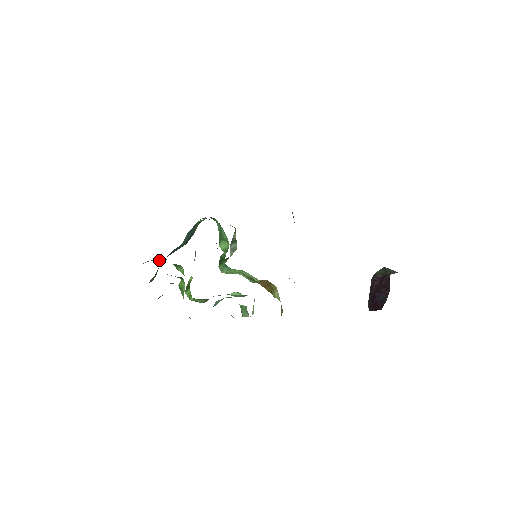
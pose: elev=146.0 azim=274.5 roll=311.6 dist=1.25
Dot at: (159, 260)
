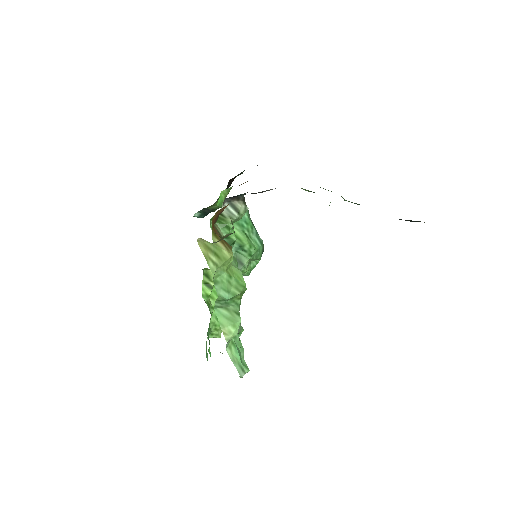
Dot at: occluded
